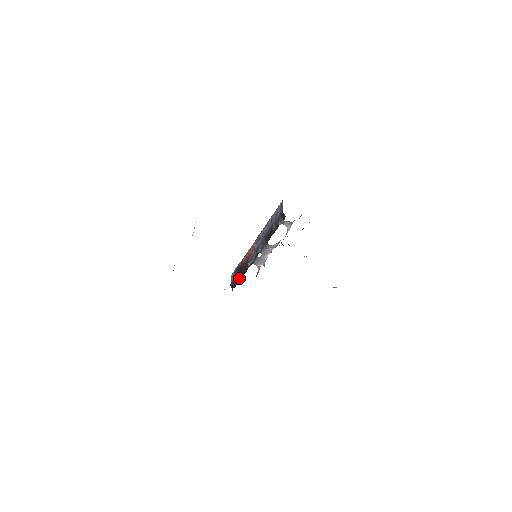
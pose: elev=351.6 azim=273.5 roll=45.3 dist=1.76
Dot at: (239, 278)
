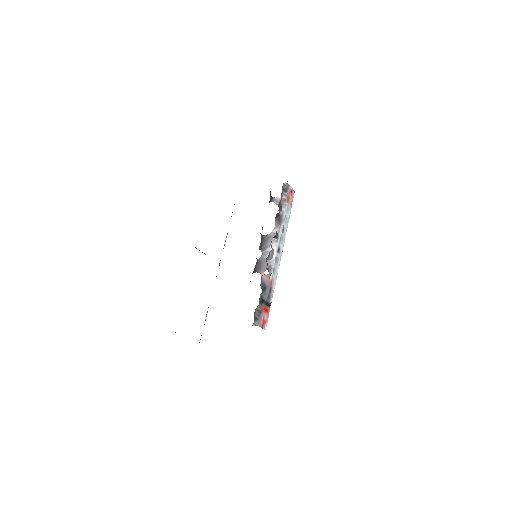
Dot at: occluded
